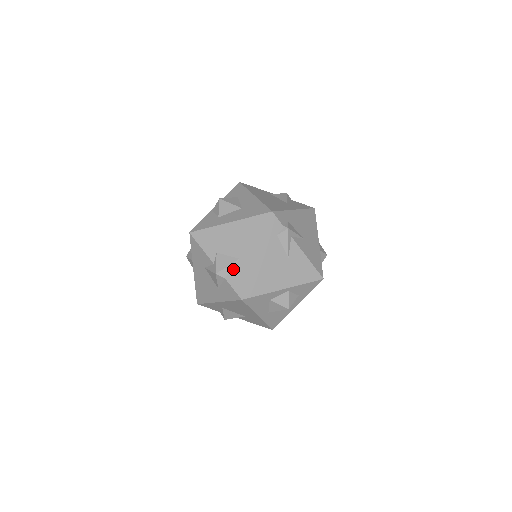
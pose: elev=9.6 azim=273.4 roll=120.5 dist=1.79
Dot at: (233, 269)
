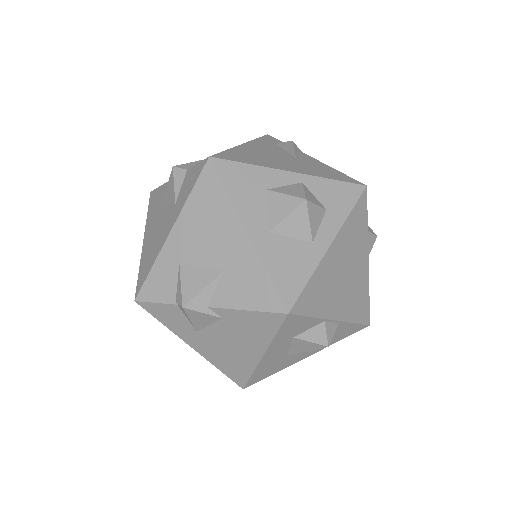
Dot at: occluded
